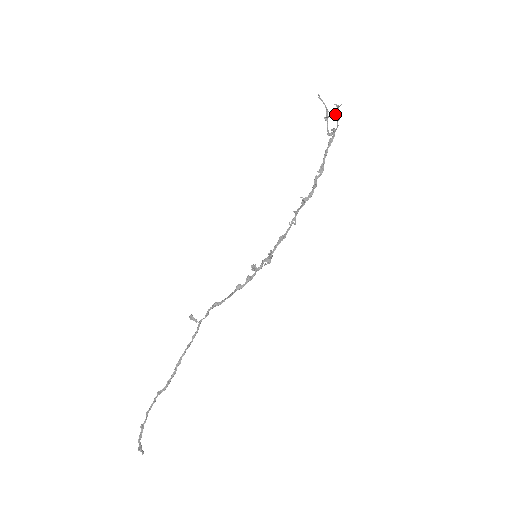
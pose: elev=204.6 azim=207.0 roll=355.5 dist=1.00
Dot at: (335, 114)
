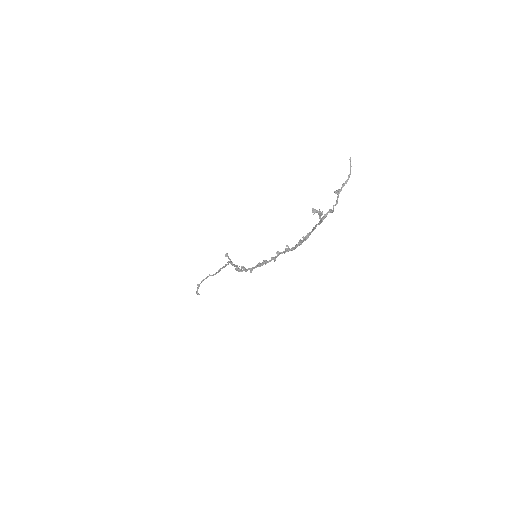
Dot at: (319, 210)
